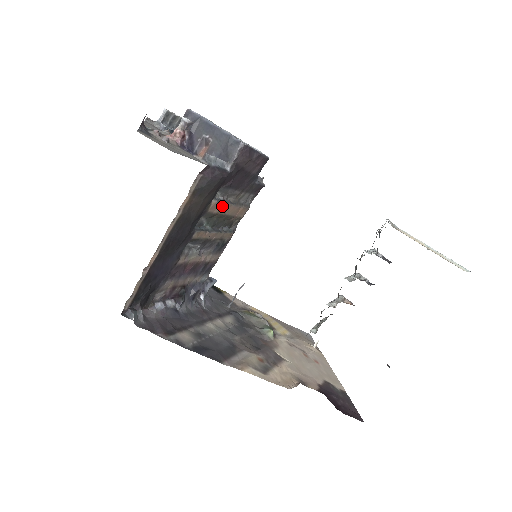
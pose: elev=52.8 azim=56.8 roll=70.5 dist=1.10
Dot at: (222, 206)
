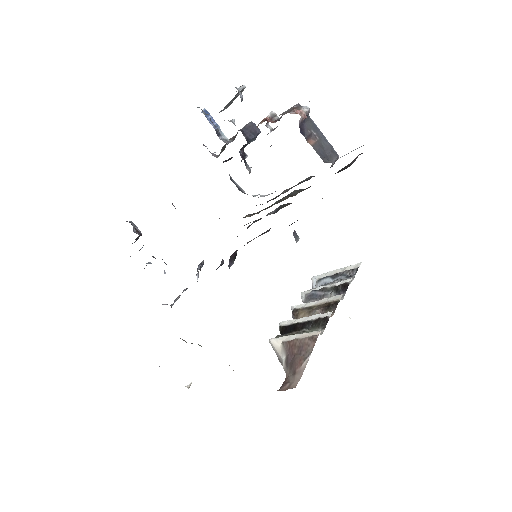
Dot at: occluded
